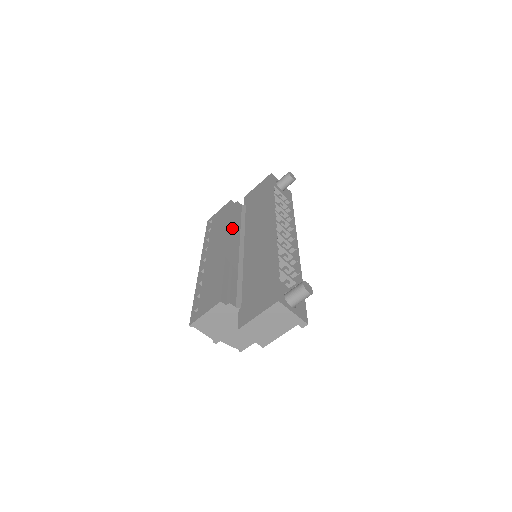
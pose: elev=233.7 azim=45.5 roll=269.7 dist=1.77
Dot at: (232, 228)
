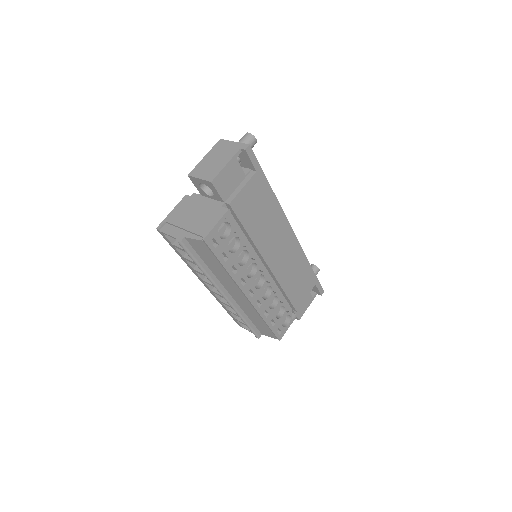
Dot at: occluded
